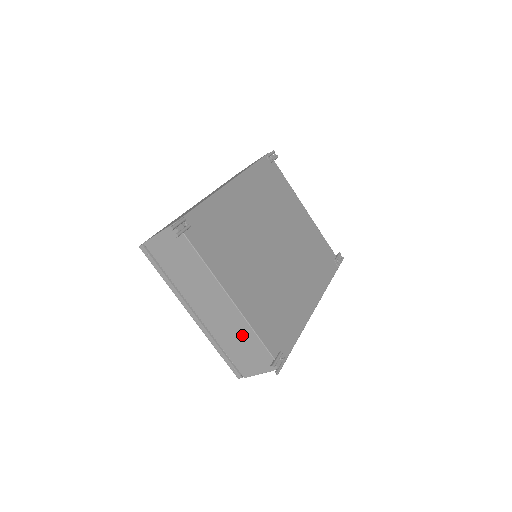
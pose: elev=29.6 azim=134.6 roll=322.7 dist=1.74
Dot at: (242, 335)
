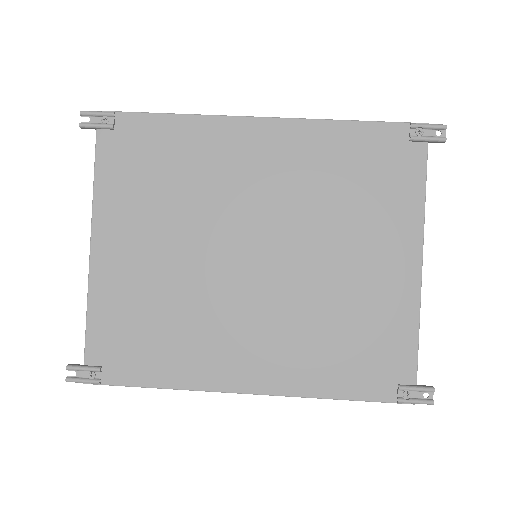
Dot at: occluded
